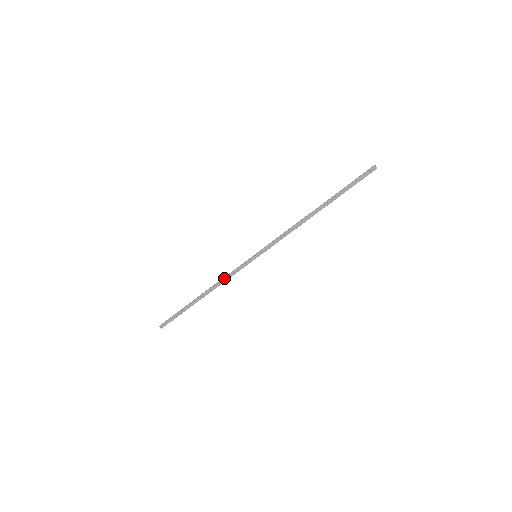
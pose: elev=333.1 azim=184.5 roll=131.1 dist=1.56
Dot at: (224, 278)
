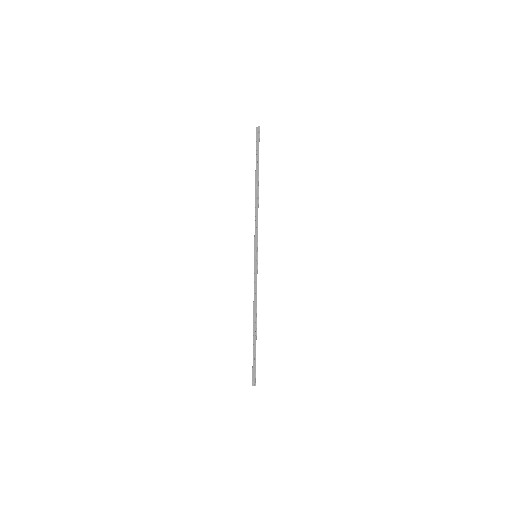
Dot at: (254, 295)
